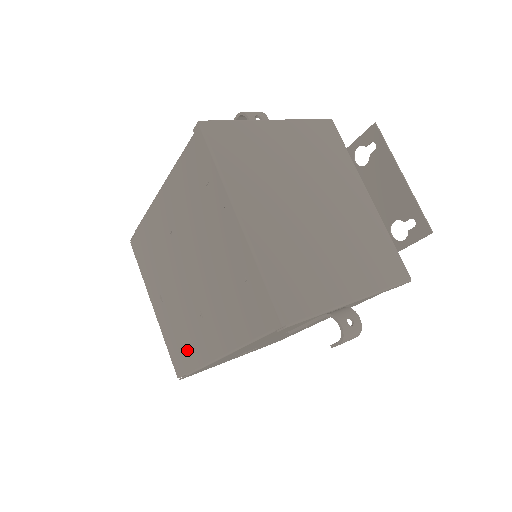
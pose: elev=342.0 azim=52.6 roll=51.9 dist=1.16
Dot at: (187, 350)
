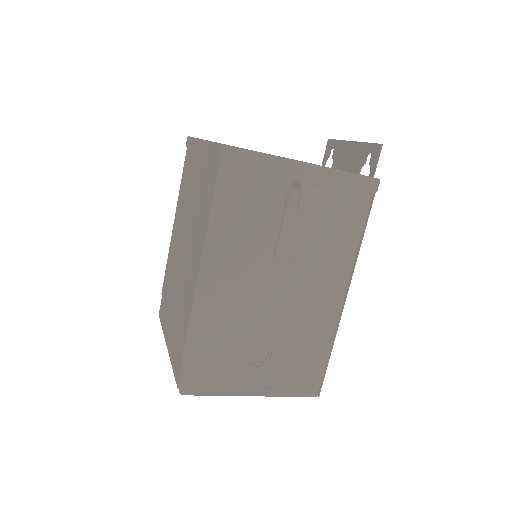
Dot at: (182, 327)
